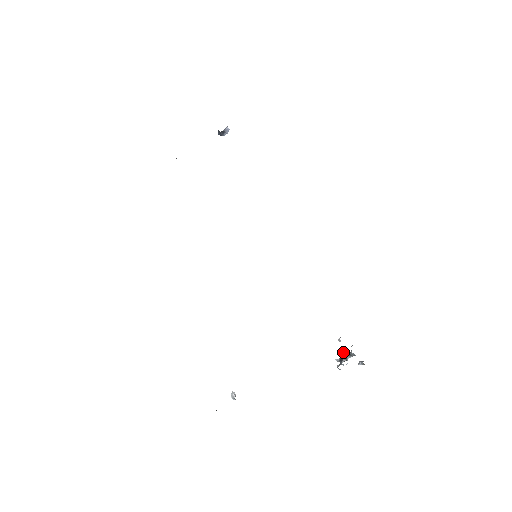
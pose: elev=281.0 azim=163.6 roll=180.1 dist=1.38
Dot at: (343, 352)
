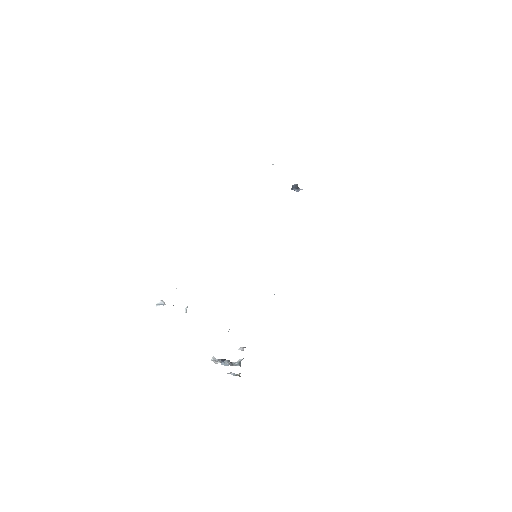
Dot at: occluded
